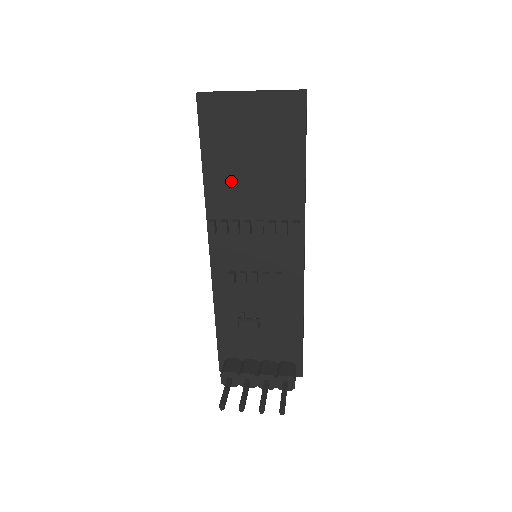
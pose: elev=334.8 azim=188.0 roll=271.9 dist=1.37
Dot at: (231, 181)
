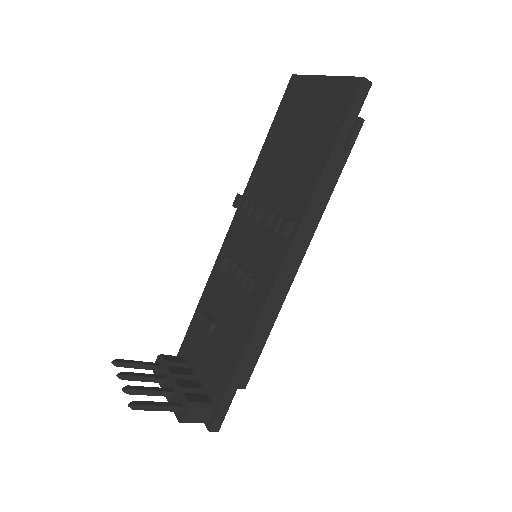
Dot at: (273, 162)
